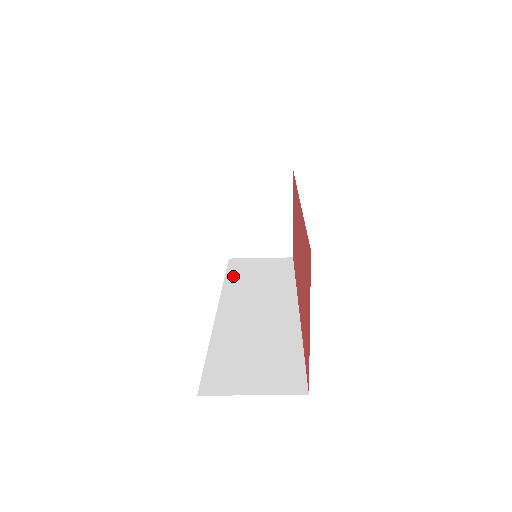
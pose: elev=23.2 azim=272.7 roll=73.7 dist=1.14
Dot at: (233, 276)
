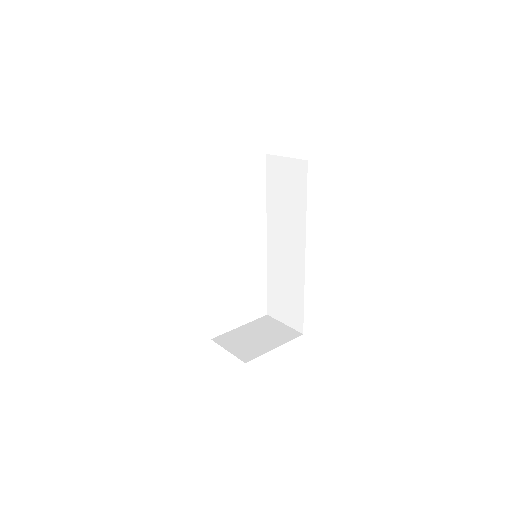
Dot at: (270, 192)
